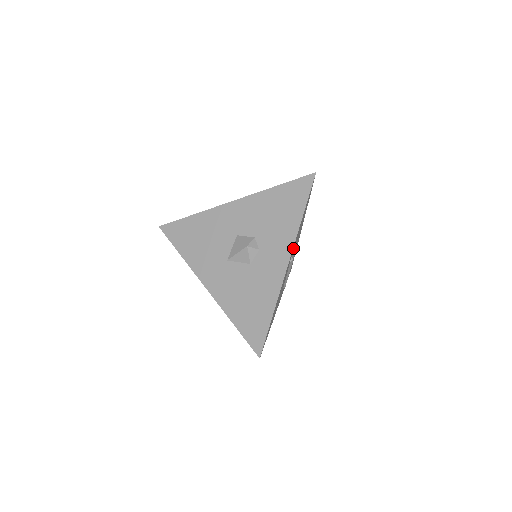
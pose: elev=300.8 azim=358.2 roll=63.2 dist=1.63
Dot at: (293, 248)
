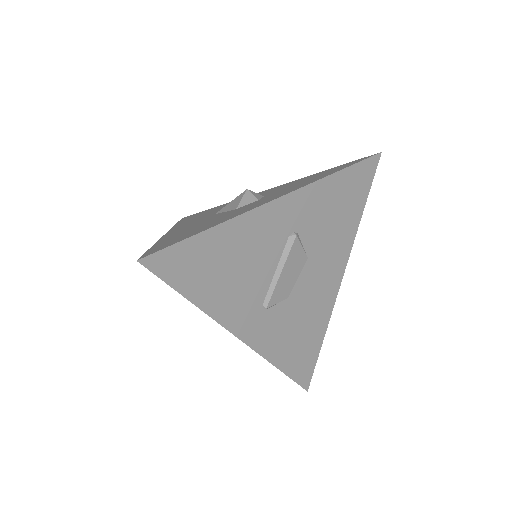
Dot at: (302, 202)
